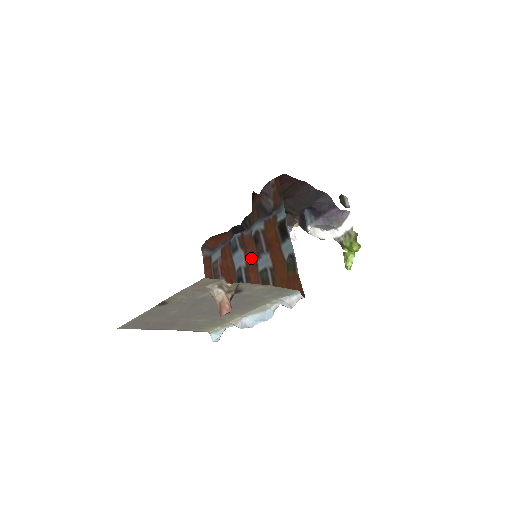
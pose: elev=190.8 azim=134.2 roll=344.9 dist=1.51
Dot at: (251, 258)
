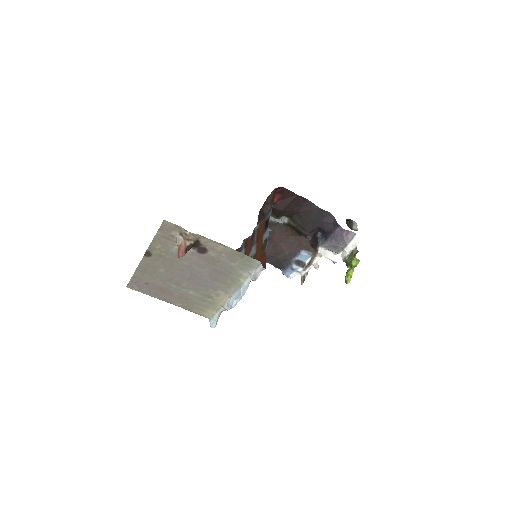
Dot at: (247, 253)
